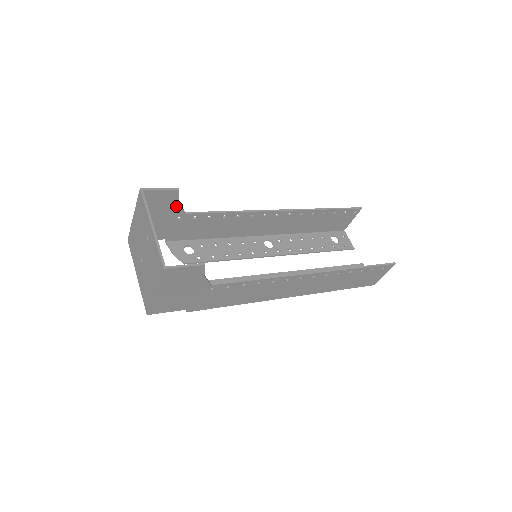
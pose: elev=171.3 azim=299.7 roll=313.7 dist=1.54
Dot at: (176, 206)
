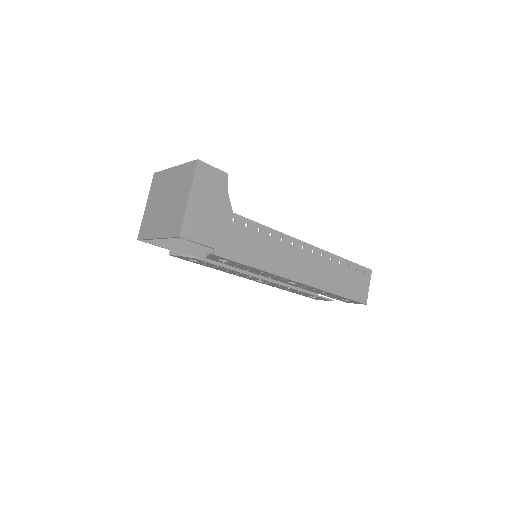
Dot at: occluded
